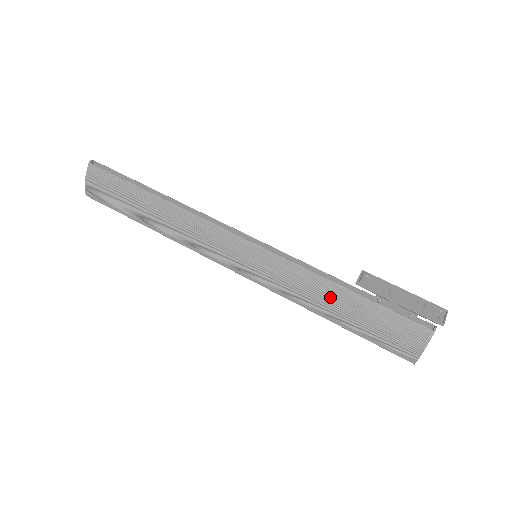
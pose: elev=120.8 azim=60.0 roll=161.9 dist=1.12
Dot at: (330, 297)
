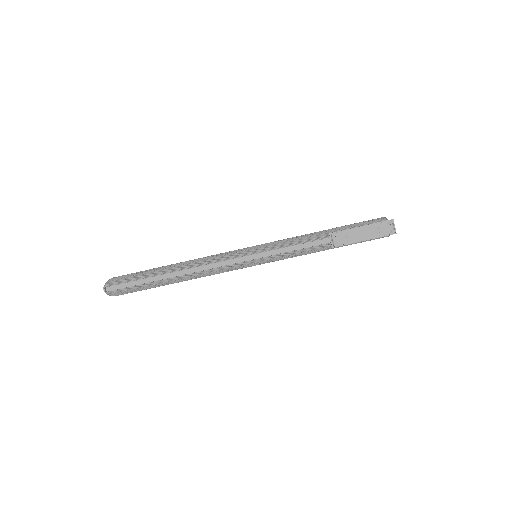
Dot at: (319, 250)
